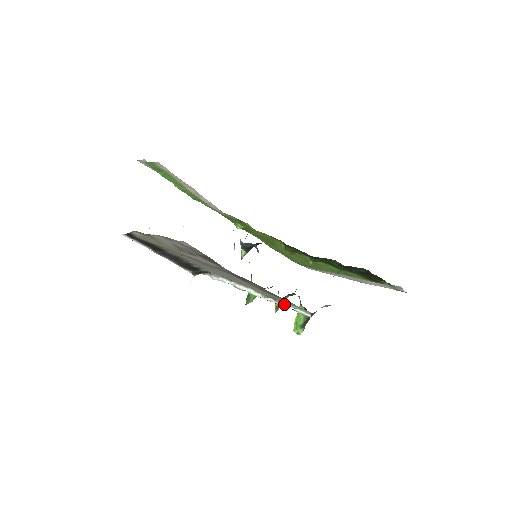
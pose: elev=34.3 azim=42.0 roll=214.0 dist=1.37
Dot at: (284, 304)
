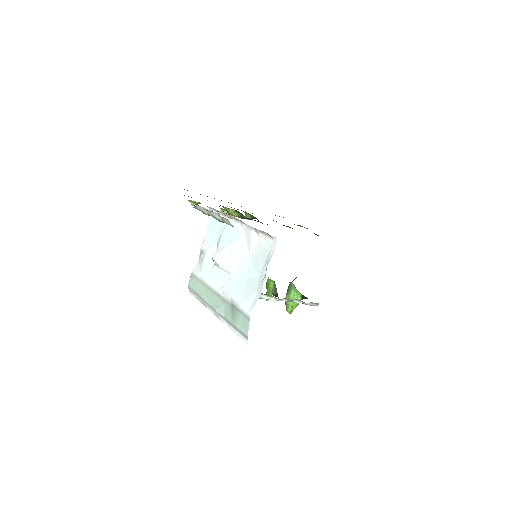
Dot at: (295, 301)
